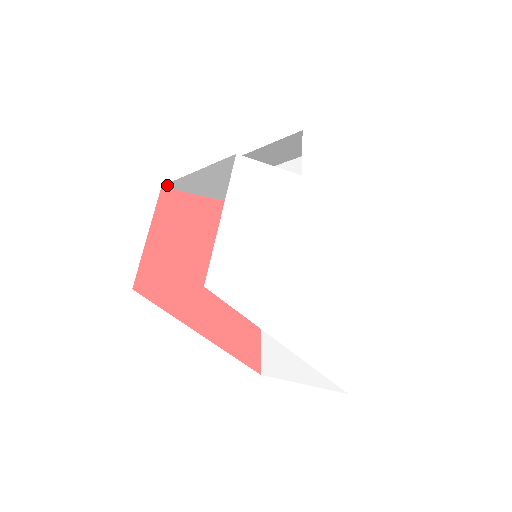
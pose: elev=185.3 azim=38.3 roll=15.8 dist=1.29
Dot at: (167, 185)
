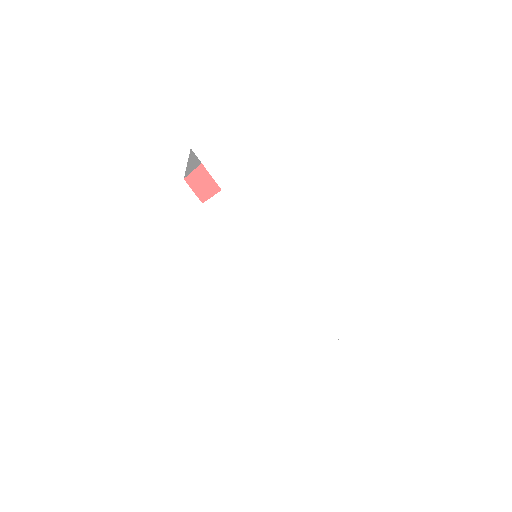
Dot at: occluded
